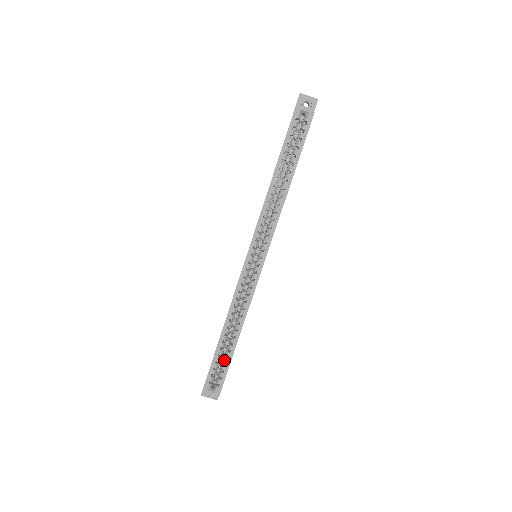
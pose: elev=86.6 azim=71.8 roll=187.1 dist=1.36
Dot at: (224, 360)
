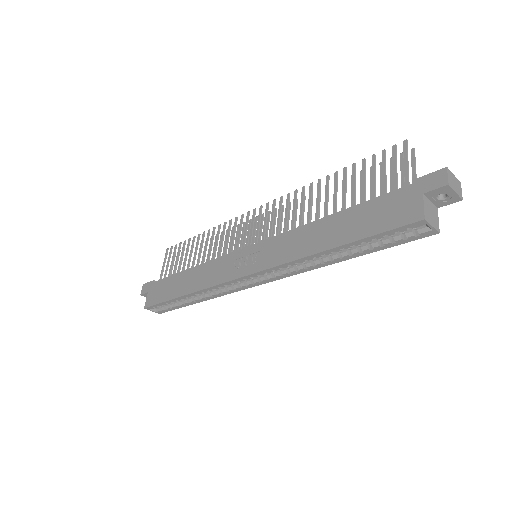
Dot at: (176, 304)
